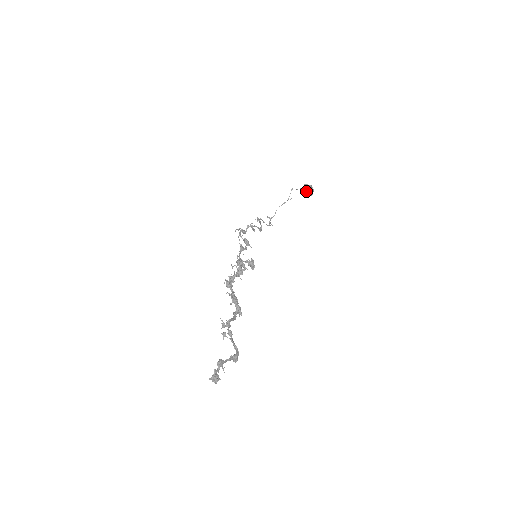
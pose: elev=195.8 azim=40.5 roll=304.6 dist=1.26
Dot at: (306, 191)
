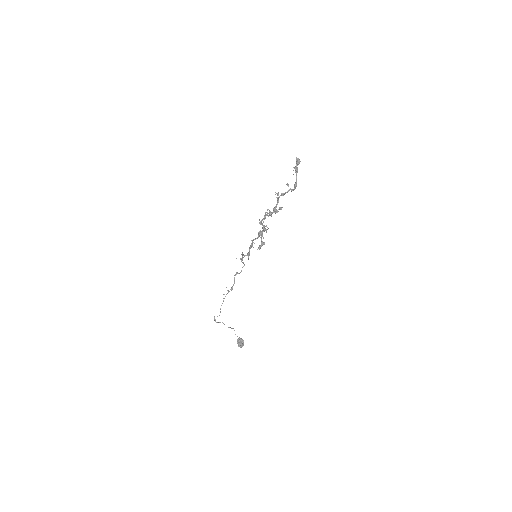
Dot at: (240, 339)
